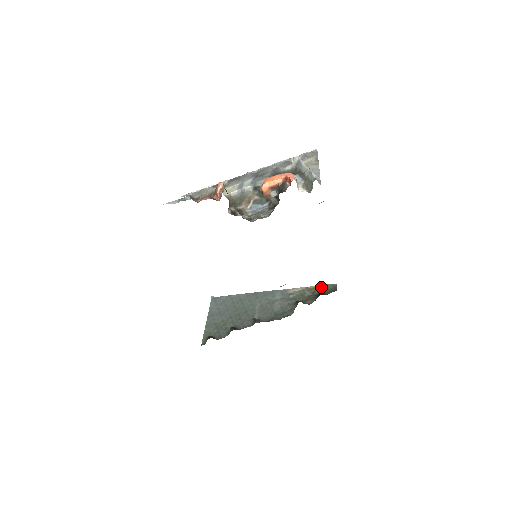
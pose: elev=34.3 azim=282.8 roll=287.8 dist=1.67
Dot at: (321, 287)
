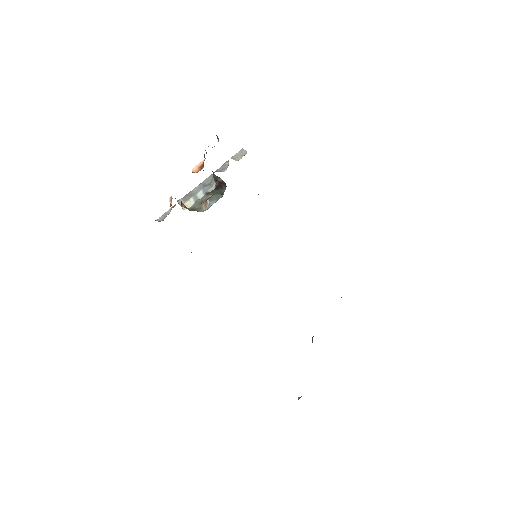
Dot at: occluded
